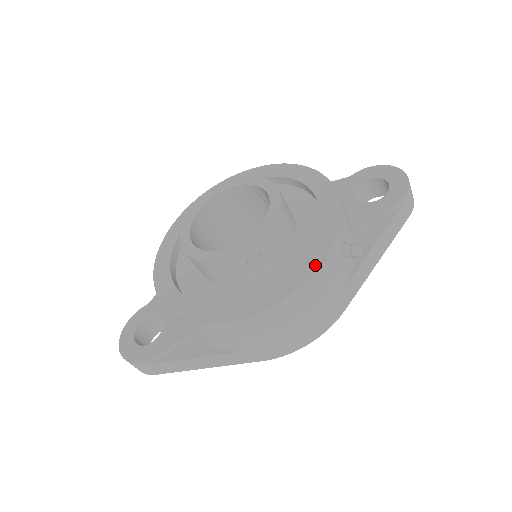
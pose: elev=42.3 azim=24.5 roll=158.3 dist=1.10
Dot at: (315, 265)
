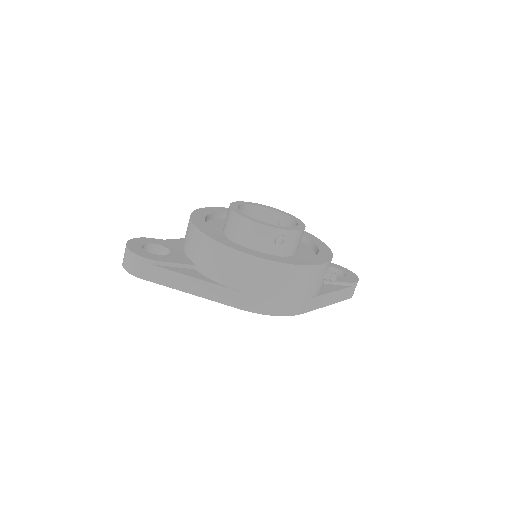
Dot at: (317, 263)
